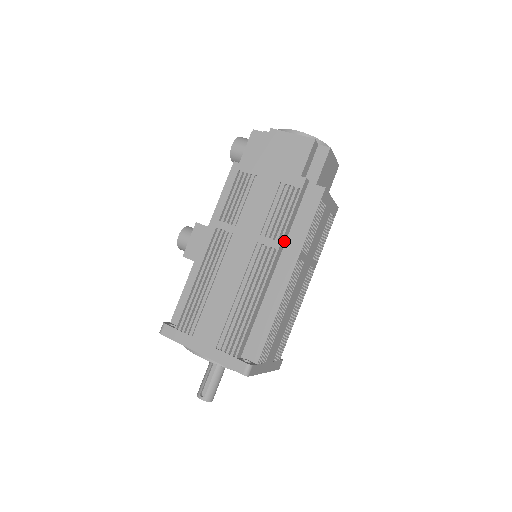
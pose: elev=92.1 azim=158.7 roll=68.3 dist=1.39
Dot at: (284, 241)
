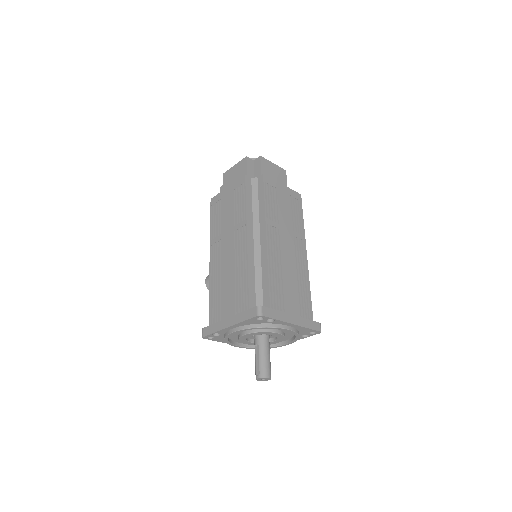
Dot at: (250, 219)
